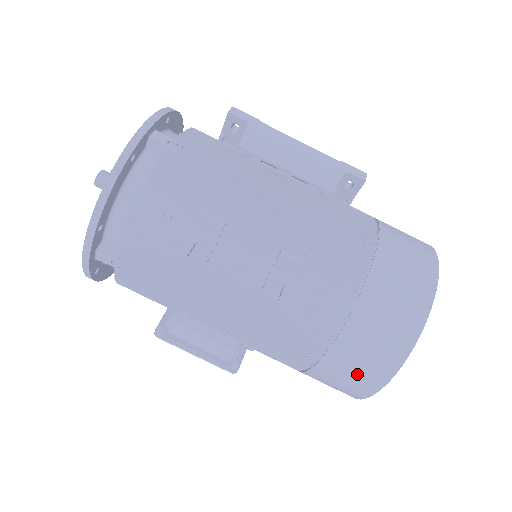
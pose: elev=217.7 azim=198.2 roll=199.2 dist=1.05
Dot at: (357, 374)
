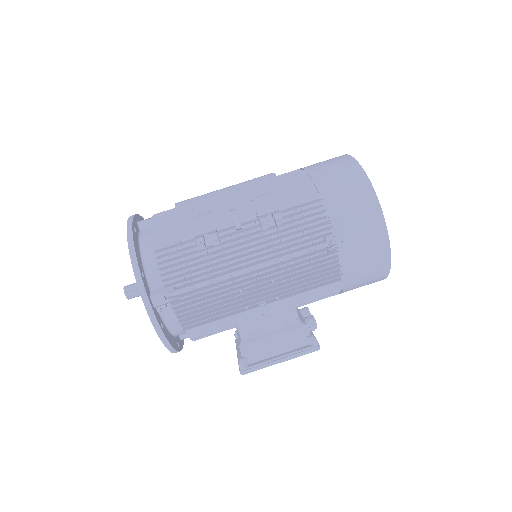
Dot at: (362, 223)
